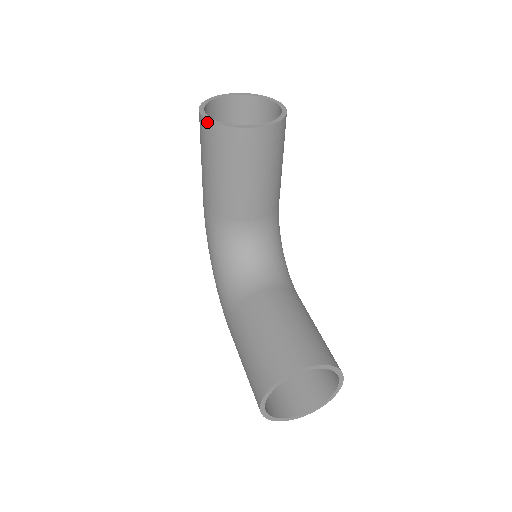
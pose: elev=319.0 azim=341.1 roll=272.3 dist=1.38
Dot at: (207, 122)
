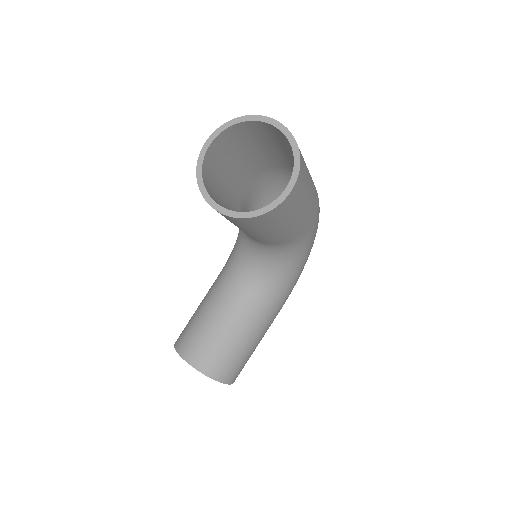
Dot at: (199, 161)
